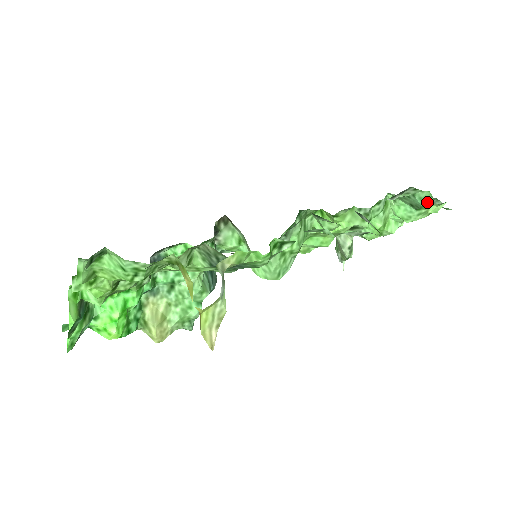
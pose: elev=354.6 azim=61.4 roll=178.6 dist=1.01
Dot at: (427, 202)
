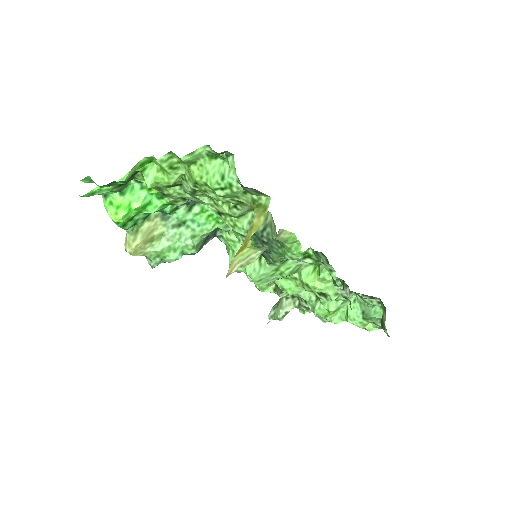
Dot at: (375, 318)
